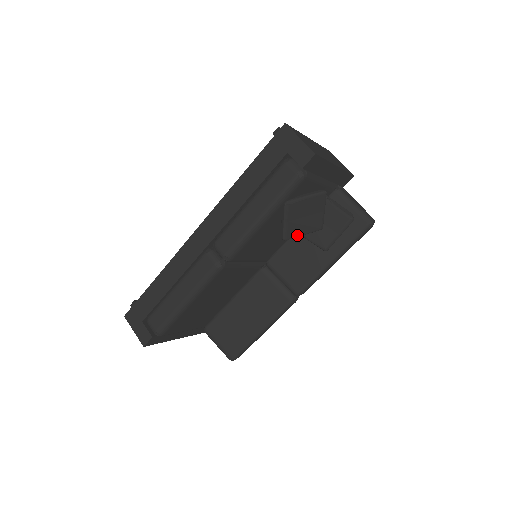
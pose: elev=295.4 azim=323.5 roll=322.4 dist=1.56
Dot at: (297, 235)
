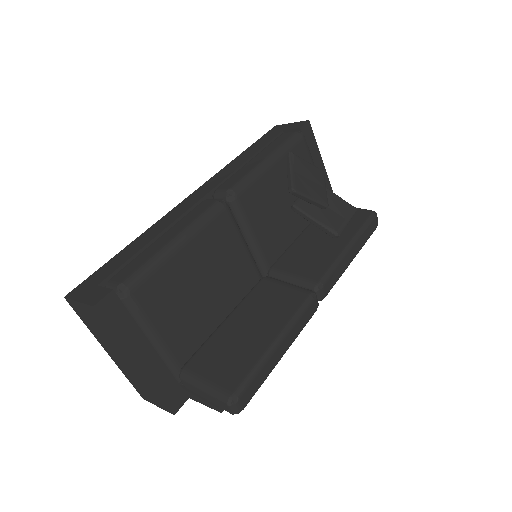
Dot at: (305, 194)
